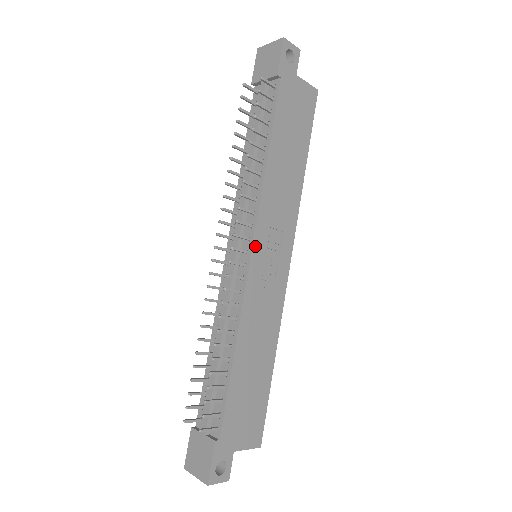
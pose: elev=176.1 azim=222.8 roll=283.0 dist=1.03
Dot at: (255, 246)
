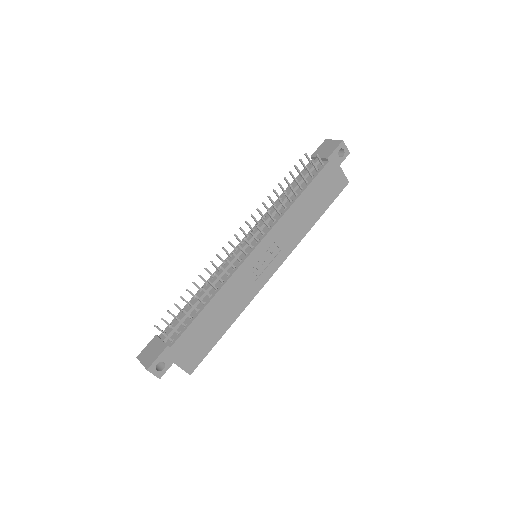
Dot at: (259, 247)
